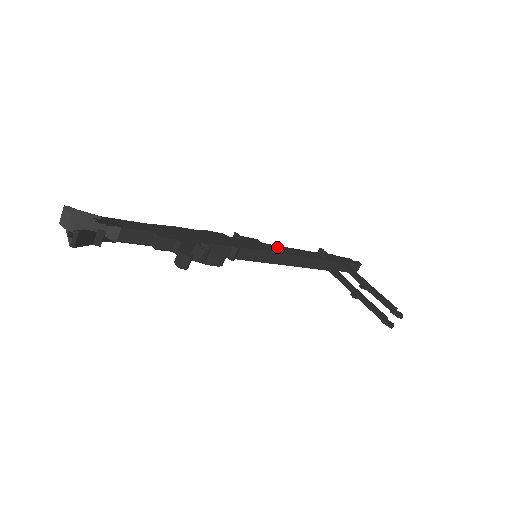
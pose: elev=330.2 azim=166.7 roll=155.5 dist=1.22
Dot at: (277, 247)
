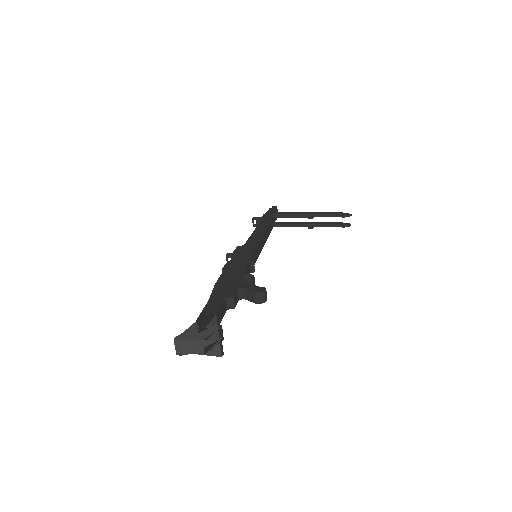
Dot at: (251, 239)
